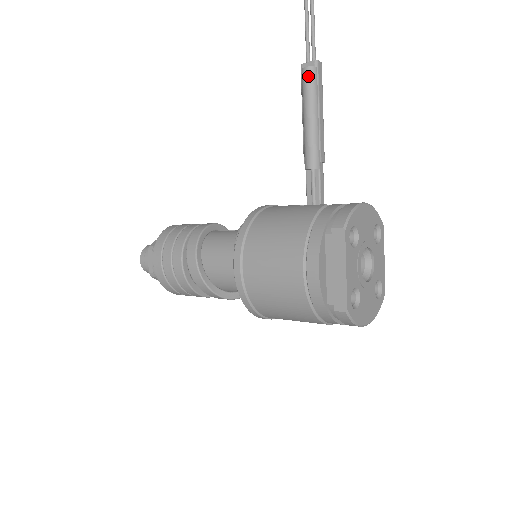
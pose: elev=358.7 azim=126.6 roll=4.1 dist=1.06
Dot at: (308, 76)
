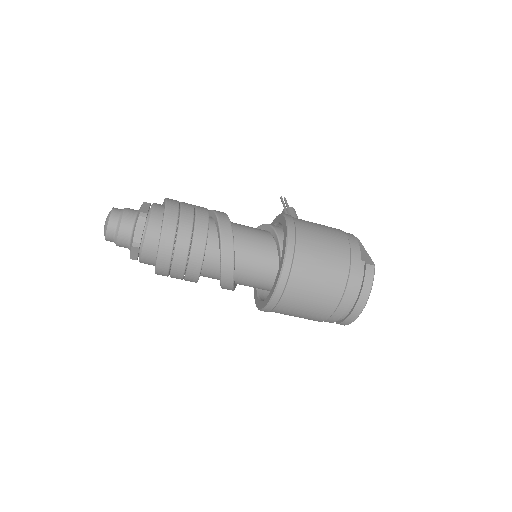
Dot at: (294, 210)
